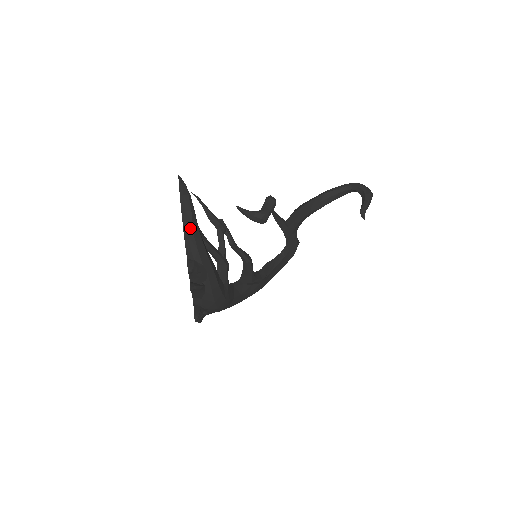
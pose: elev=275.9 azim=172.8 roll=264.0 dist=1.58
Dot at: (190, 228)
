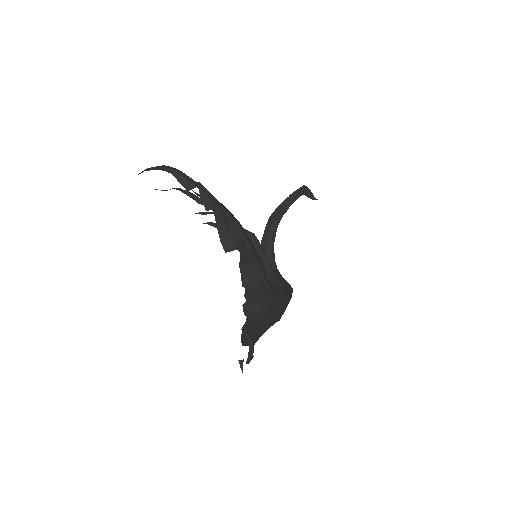
Dot at: (172, 168)
